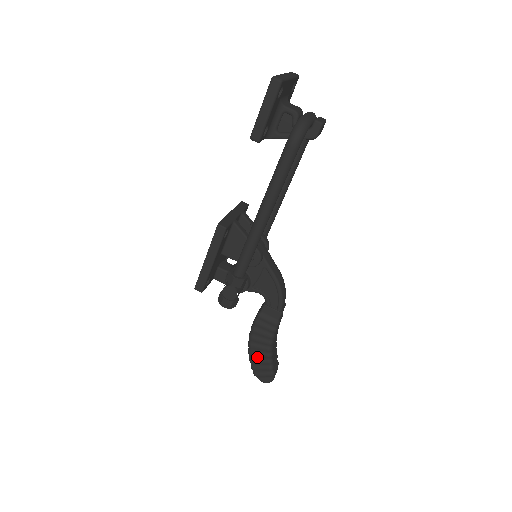
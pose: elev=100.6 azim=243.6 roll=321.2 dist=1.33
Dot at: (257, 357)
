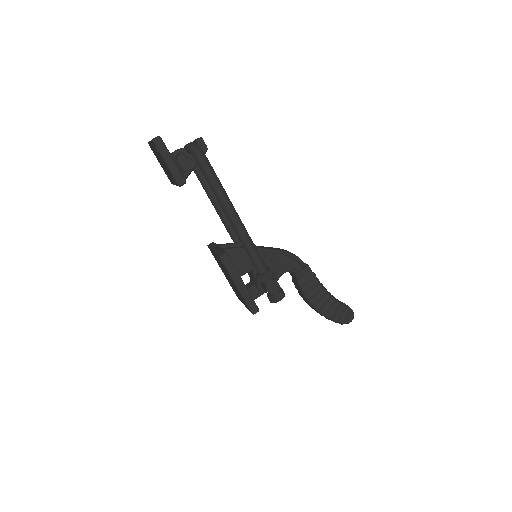
Dot at: (330, 310)
